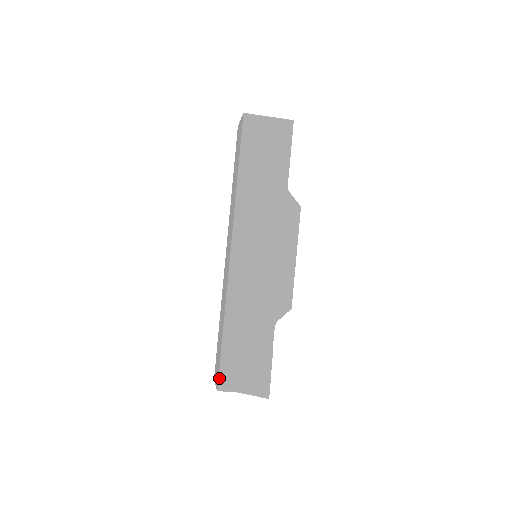
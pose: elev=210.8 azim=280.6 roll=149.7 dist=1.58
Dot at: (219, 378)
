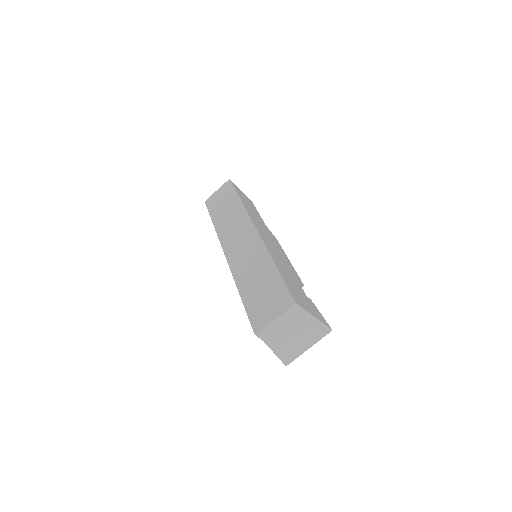
Dot at: (291, 294)
